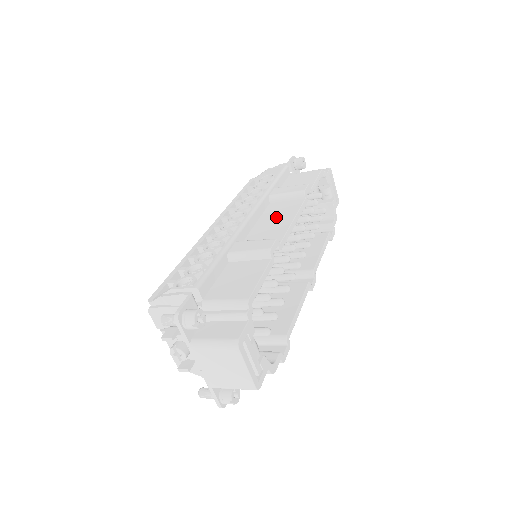
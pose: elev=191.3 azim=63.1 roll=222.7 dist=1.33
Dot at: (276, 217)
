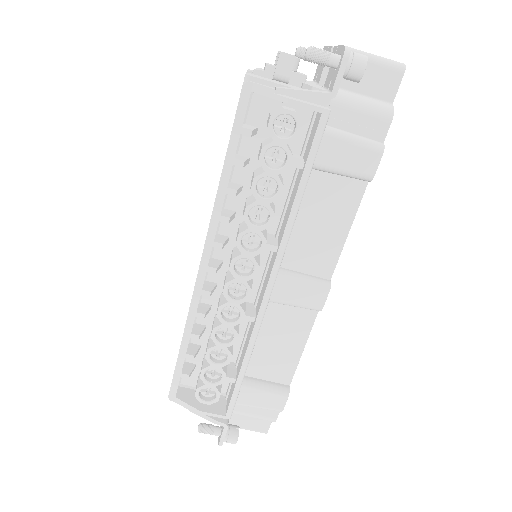
Dot at: occluded
